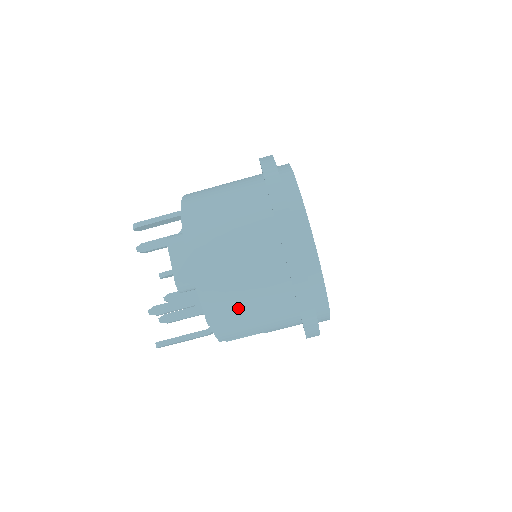
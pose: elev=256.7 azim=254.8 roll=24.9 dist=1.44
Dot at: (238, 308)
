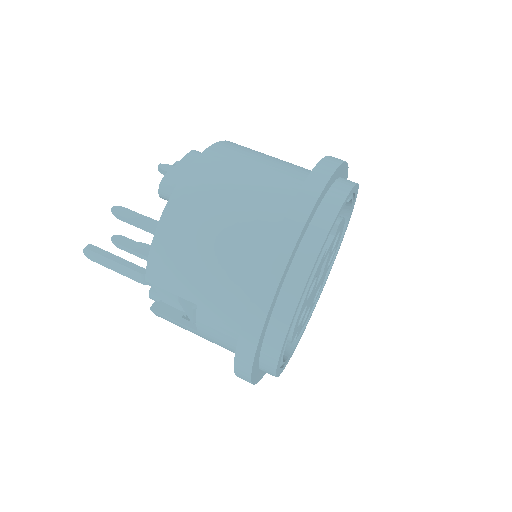
Dot at: (197, 237)
